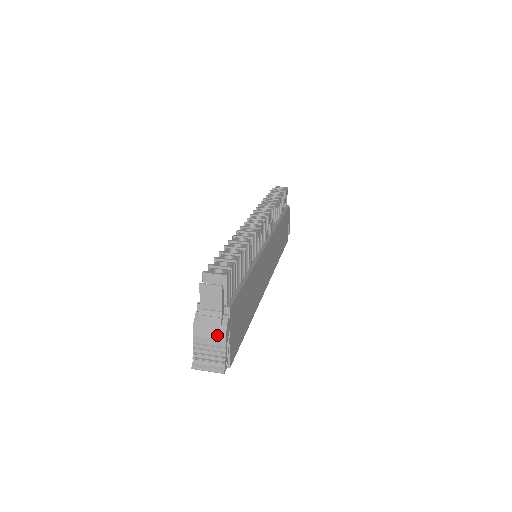
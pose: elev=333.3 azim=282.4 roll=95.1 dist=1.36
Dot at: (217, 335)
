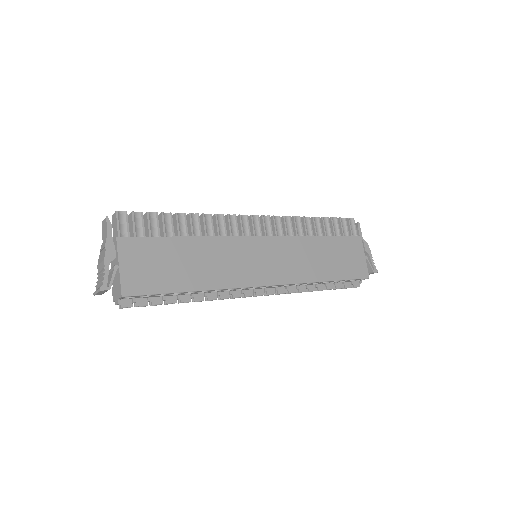
Dot at: (103, 258)
